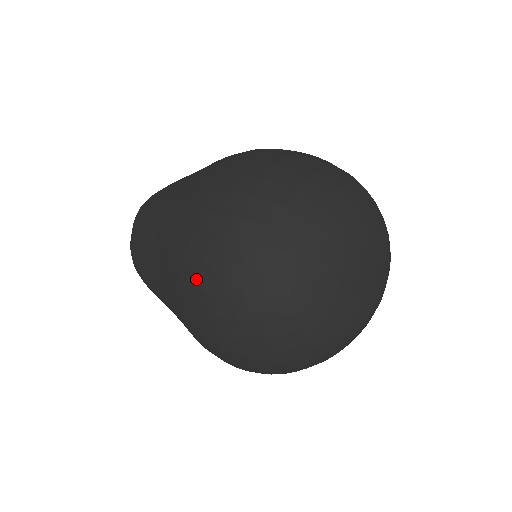
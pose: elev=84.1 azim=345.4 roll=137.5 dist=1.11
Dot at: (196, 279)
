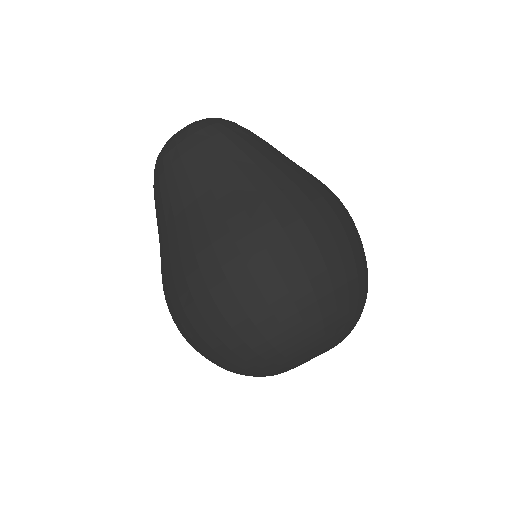
Dot at: (216, 287)
